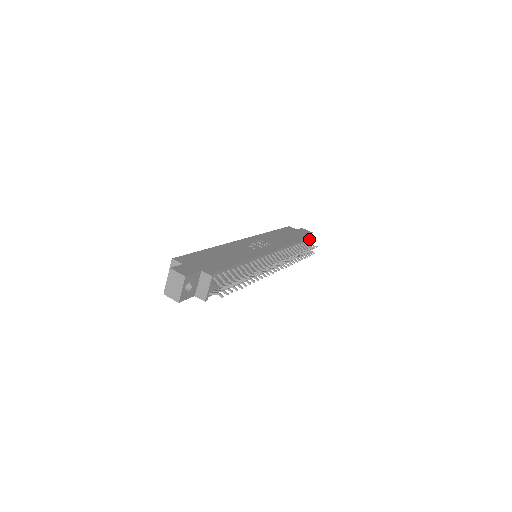
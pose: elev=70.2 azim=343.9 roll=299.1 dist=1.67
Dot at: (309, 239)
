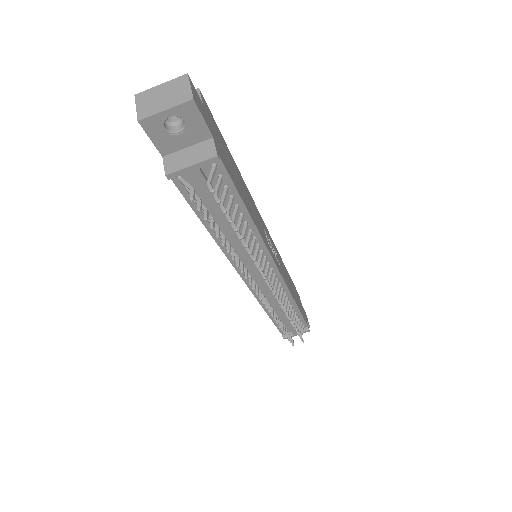
Dot at: (305, 326)
